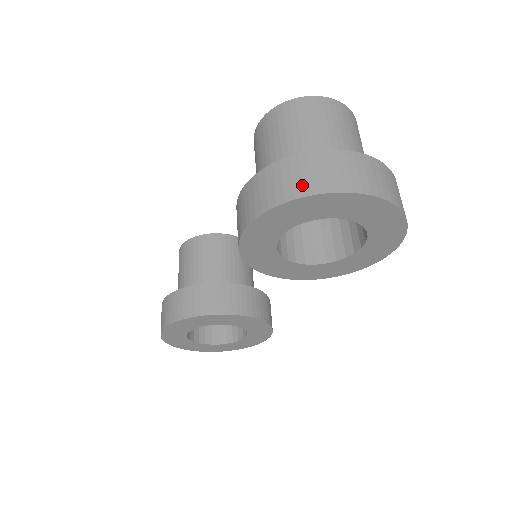
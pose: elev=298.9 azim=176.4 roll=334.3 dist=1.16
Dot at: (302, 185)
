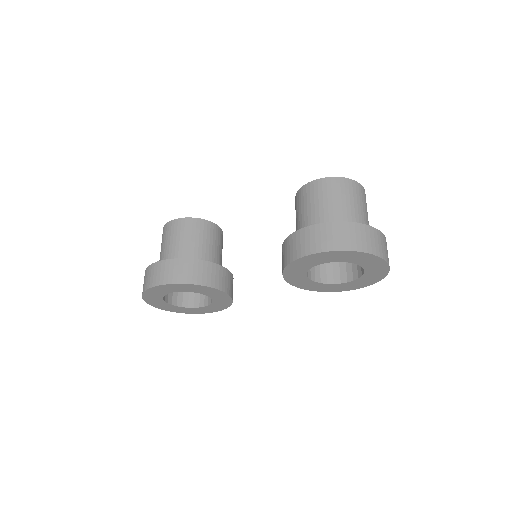
Dot at: (362, 244)
